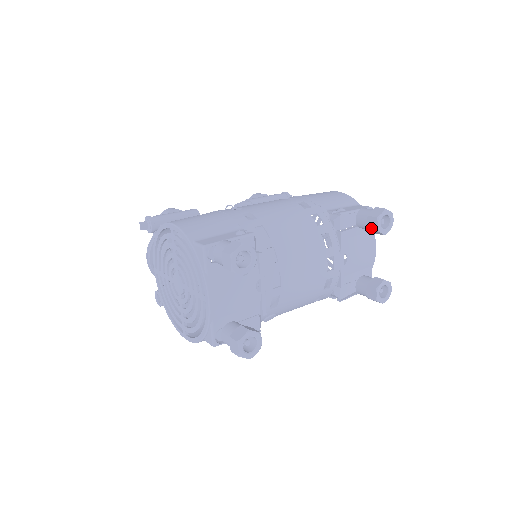
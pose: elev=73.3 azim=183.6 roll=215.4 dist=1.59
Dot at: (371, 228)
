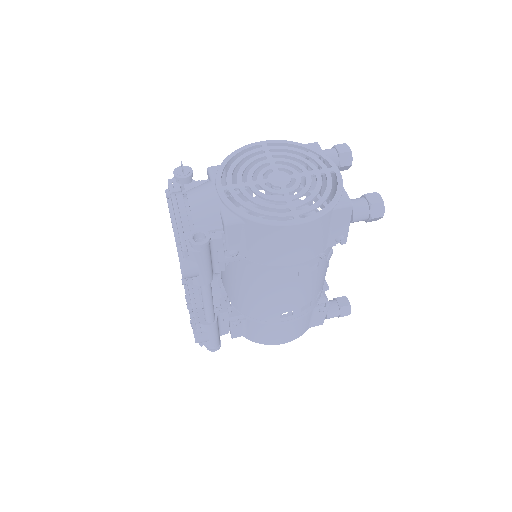
Dot at: occluded
